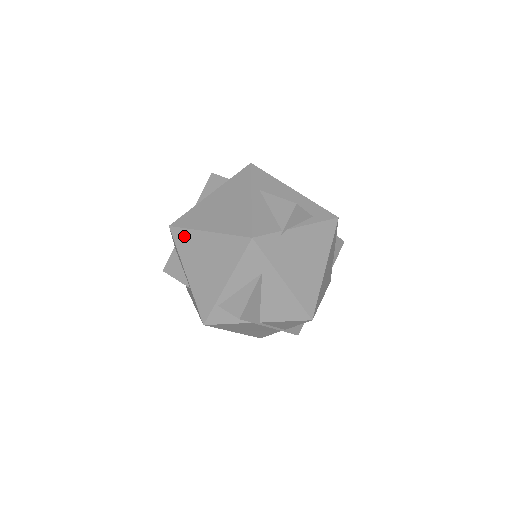
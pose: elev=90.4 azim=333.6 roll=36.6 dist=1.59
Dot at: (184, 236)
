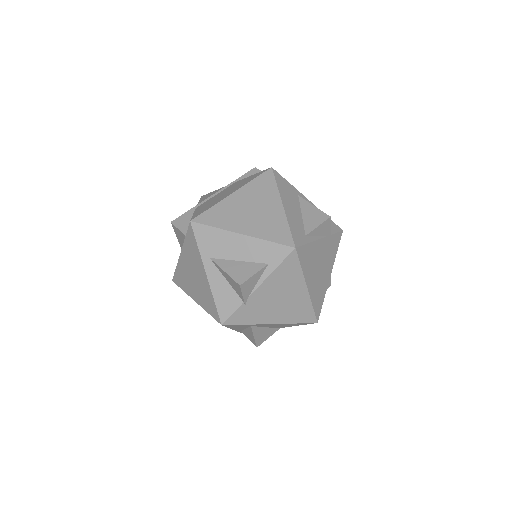
Dot at: occluded
